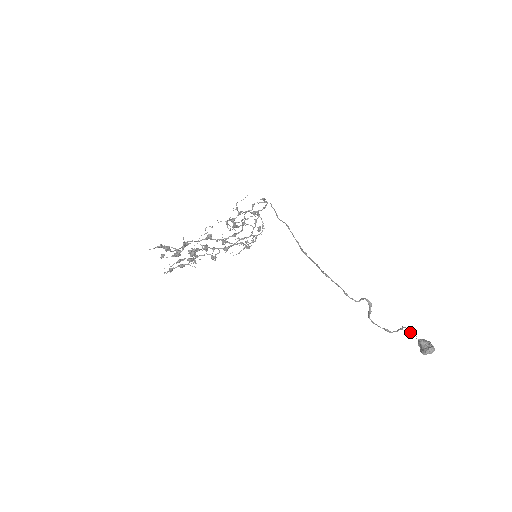
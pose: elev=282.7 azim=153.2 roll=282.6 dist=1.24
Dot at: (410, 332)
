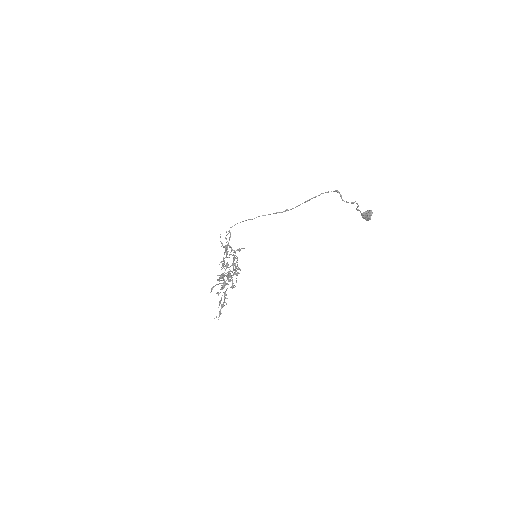
Dot at: (358, 206)
